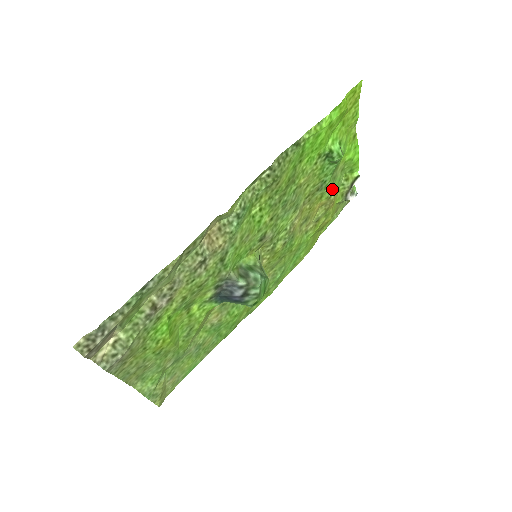
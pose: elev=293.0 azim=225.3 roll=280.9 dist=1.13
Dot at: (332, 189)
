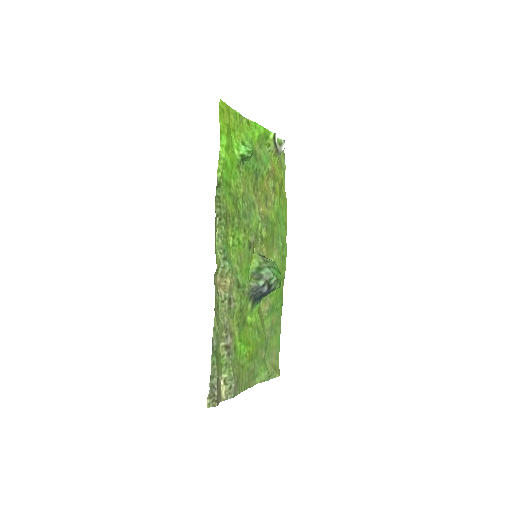
Dot at: (265, 165)
